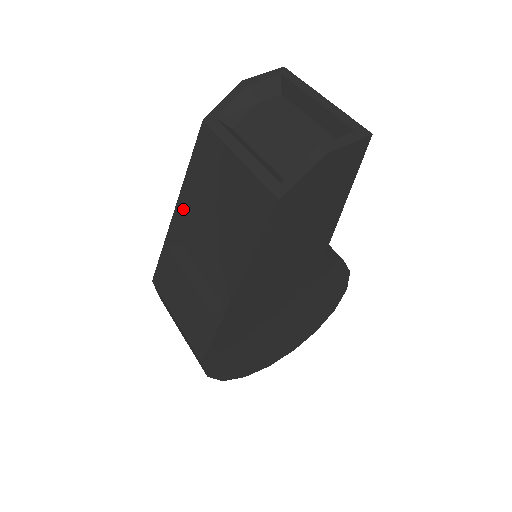
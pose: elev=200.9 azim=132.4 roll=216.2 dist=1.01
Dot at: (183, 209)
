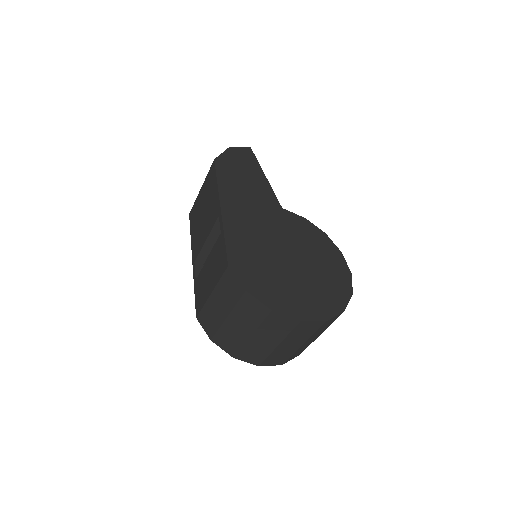
Dot at: (194, 249)
